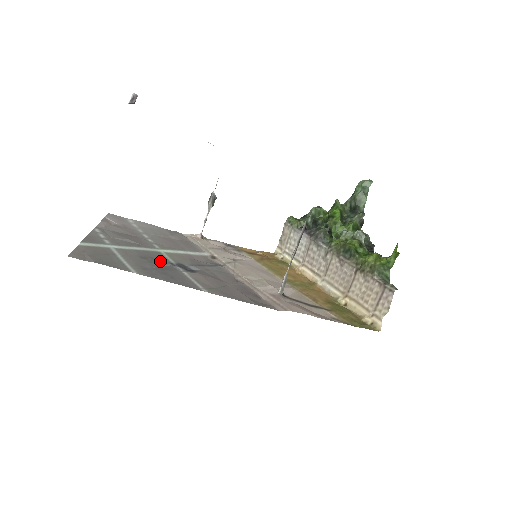
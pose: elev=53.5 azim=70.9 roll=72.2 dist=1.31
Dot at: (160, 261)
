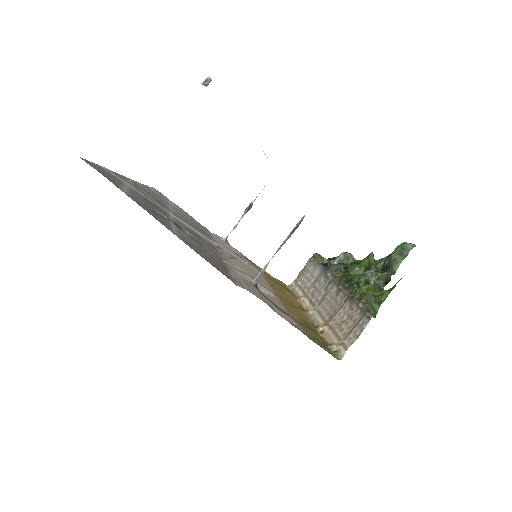
Dot at: (160, 211)
